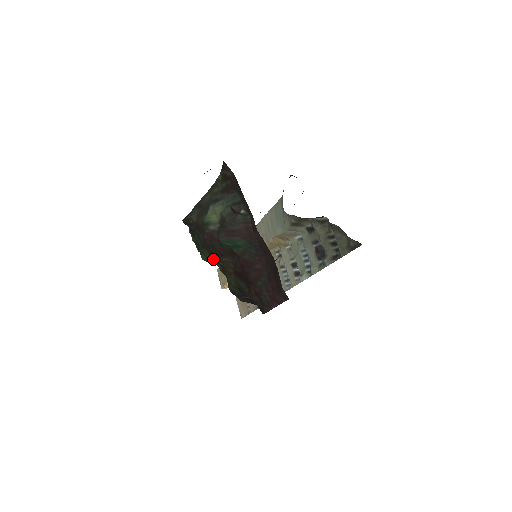
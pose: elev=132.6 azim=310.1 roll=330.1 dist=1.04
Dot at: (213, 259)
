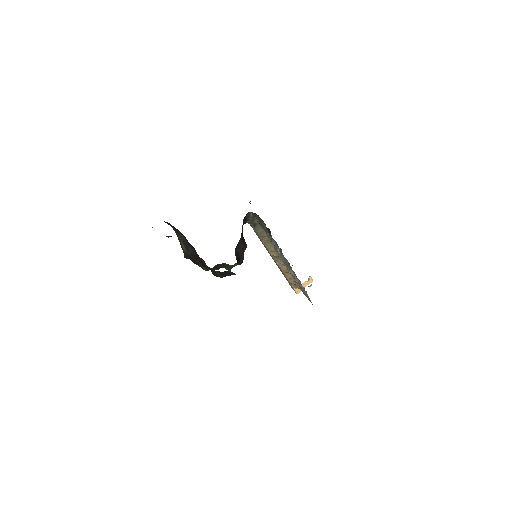
Dot at: (204, 267)
